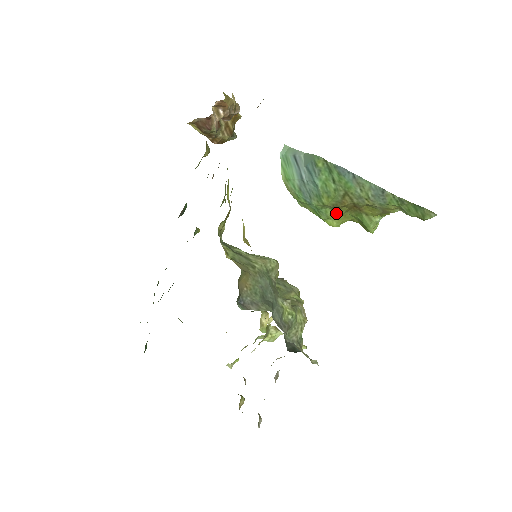
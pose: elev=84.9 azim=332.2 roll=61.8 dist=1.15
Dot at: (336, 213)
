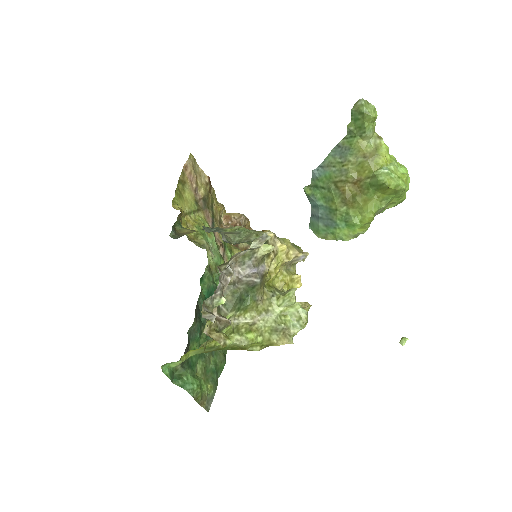
Dot at: (355, 206)
